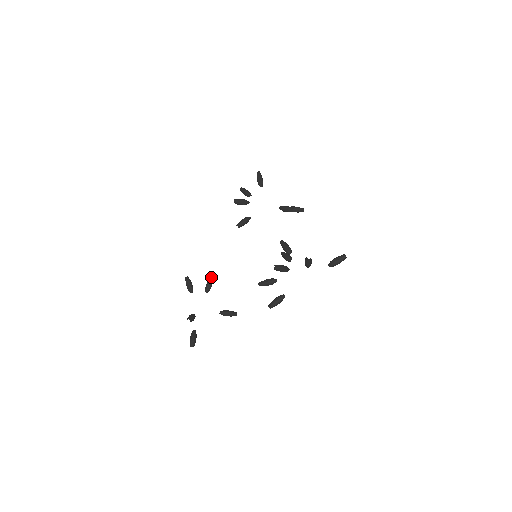
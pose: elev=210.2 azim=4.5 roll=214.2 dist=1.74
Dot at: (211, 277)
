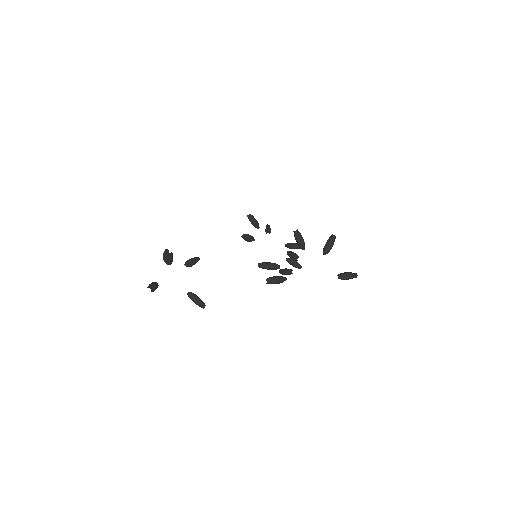
Dot at: (197, 257)
